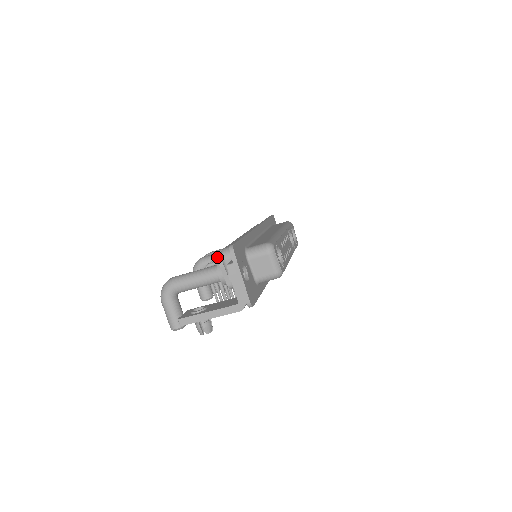
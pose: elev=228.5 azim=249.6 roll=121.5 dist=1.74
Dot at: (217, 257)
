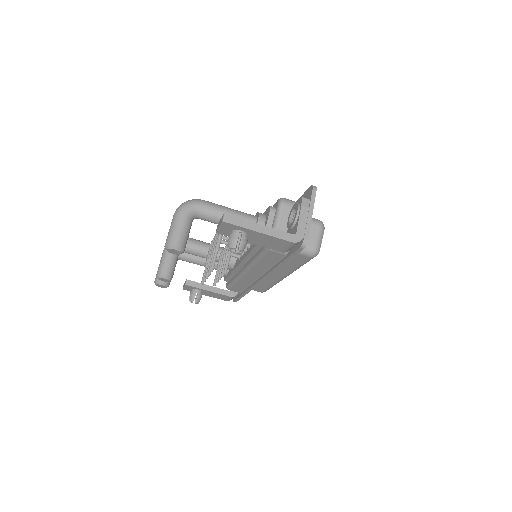
Dot at: occluded
